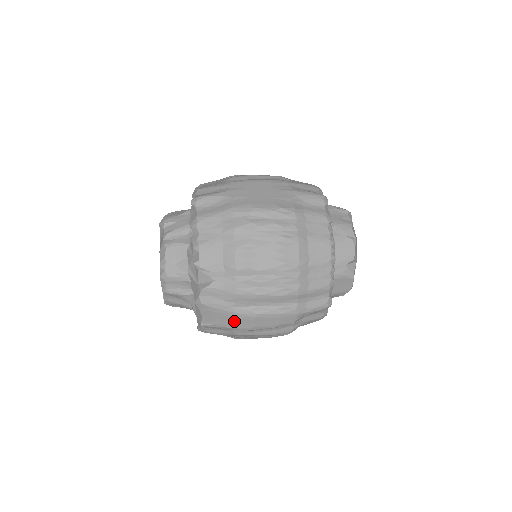
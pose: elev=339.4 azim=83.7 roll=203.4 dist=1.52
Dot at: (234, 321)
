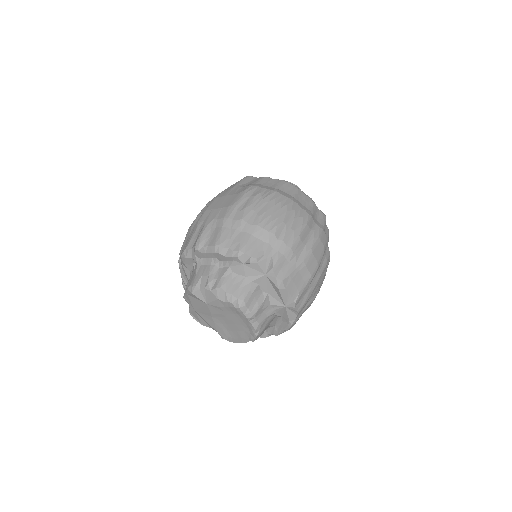
Dot at: (307, 271)
